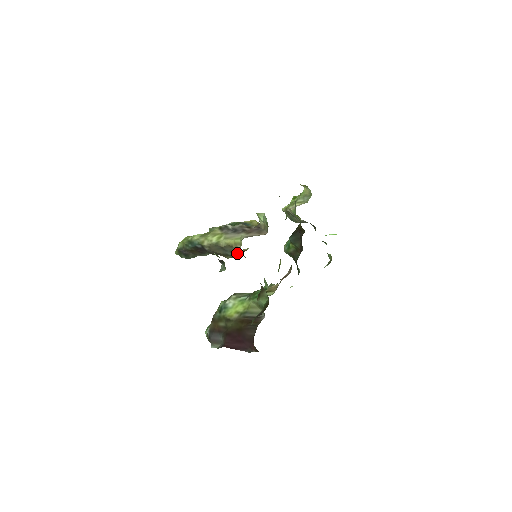
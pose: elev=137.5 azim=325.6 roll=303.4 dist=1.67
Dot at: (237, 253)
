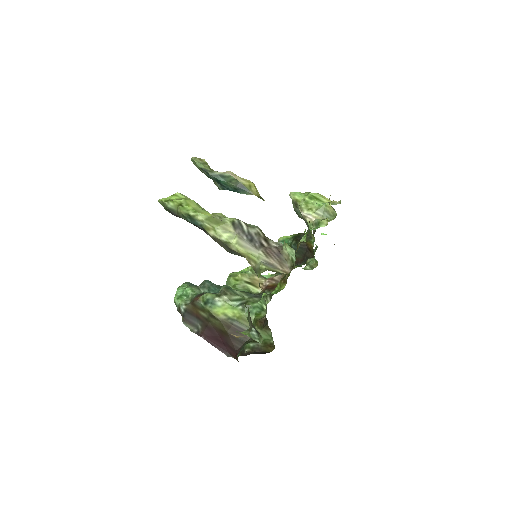
Dot at: occluded
